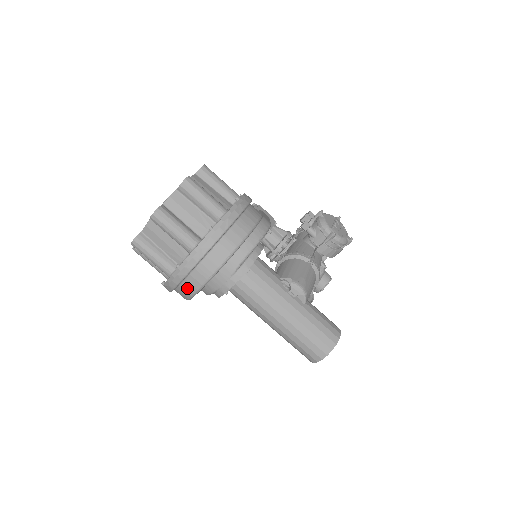
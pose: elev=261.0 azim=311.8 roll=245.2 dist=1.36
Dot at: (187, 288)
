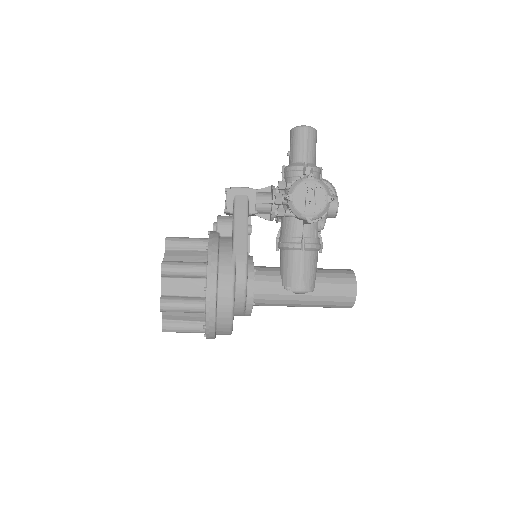
Dot at: occluded
